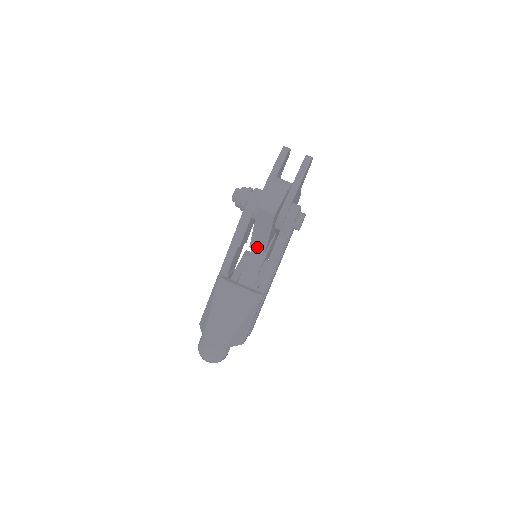
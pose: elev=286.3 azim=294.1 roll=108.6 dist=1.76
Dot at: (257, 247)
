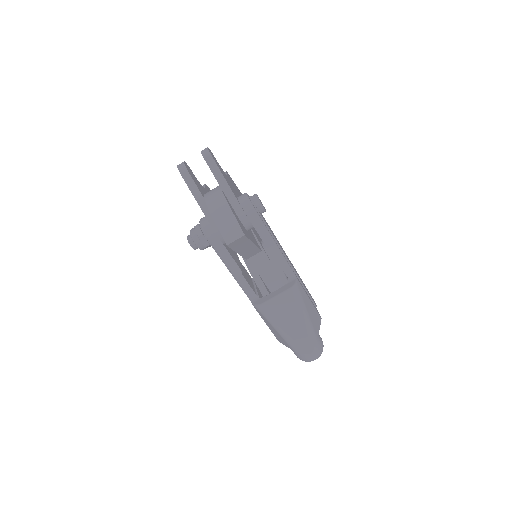
Dot at: (252, 255)
